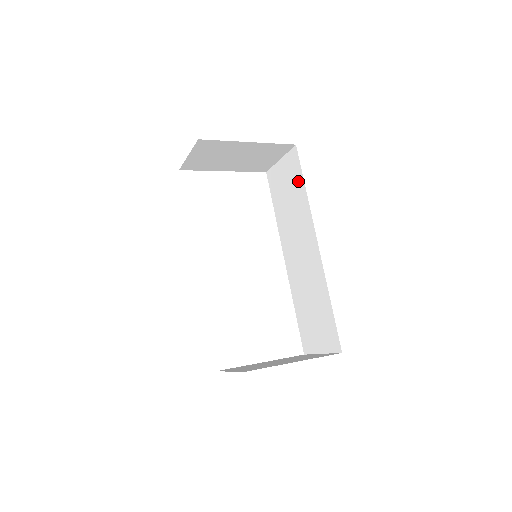
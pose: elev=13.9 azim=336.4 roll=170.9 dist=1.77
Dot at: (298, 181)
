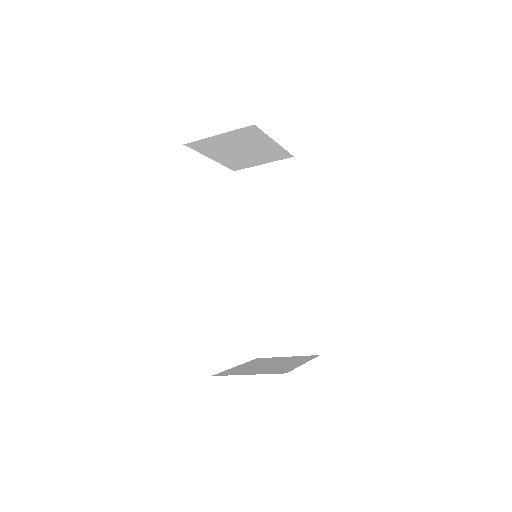
Dot at: (289, 191)
